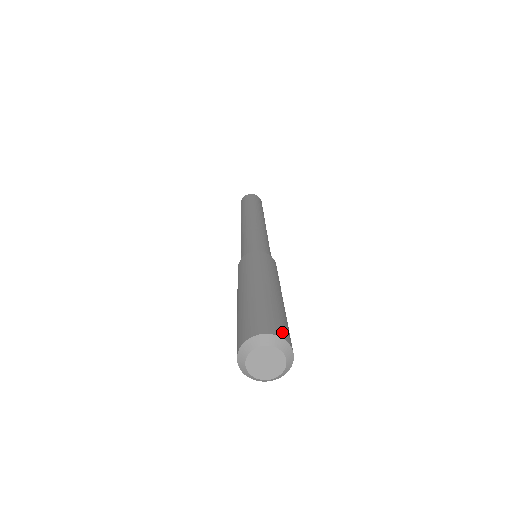
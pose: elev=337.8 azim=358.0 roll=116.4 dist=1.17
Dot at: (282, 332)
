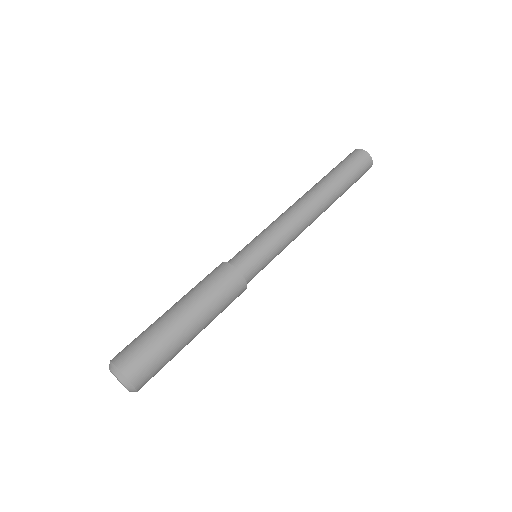
Dot at: (123, 361)
